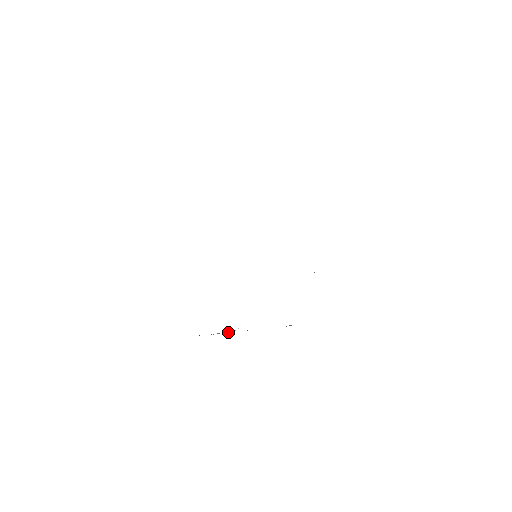
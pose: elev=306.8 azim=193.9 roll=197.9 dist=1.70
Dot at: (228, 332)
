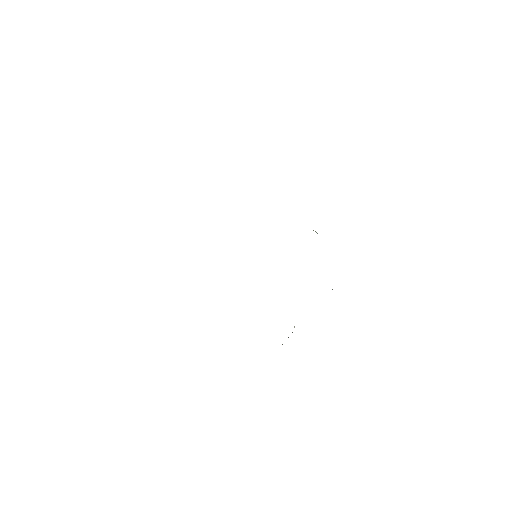
Dot at: occluded
